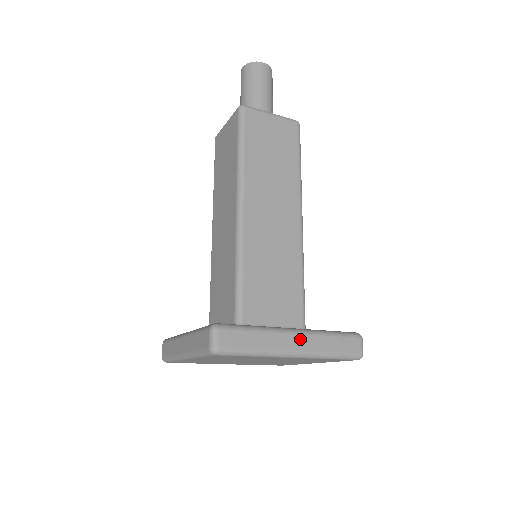
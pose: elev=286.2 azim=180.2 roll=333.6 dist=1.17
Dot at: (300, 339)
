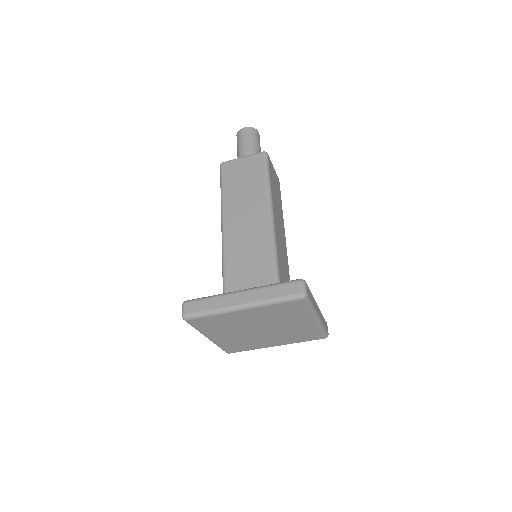
Dot at: (245, 295)
